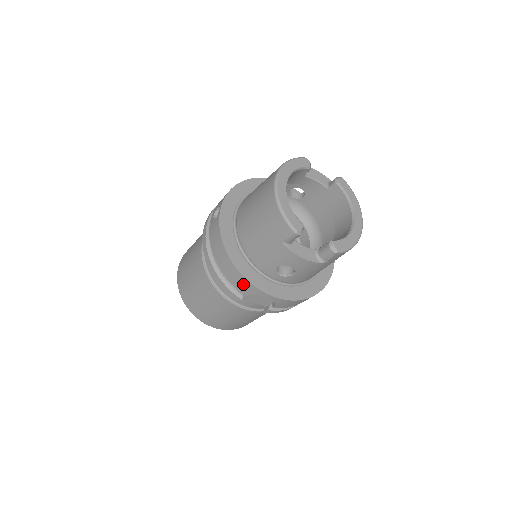
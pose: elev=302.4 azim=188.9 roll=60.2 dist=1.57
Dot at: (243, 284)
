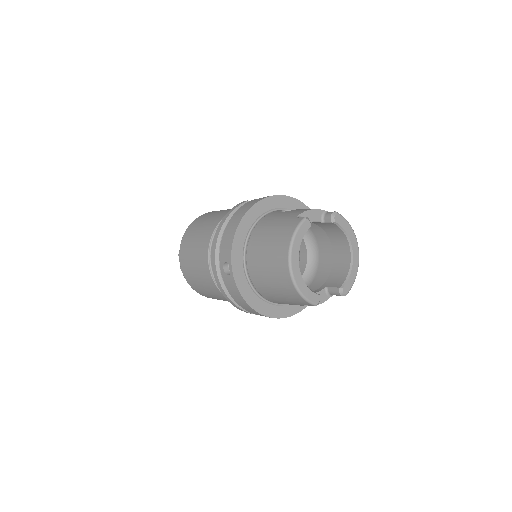
Dot at: occluded
